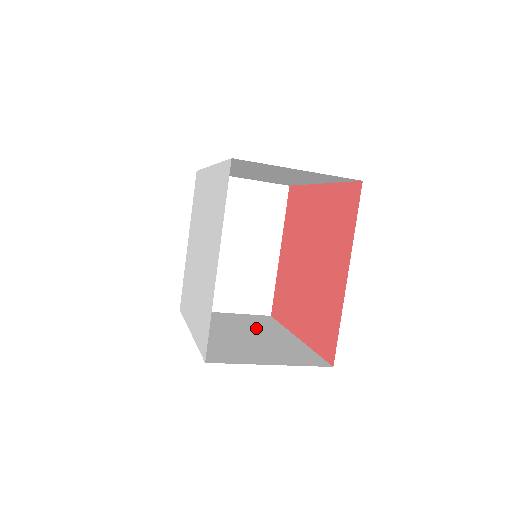
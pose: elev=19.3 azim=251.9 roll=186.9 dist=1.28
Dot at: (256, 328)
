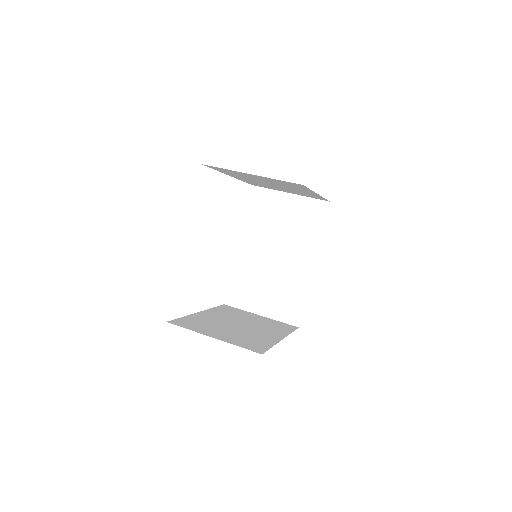
Dot at: (292, 241)
